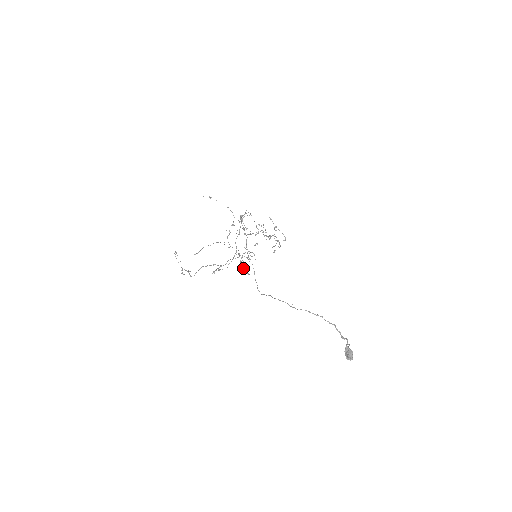
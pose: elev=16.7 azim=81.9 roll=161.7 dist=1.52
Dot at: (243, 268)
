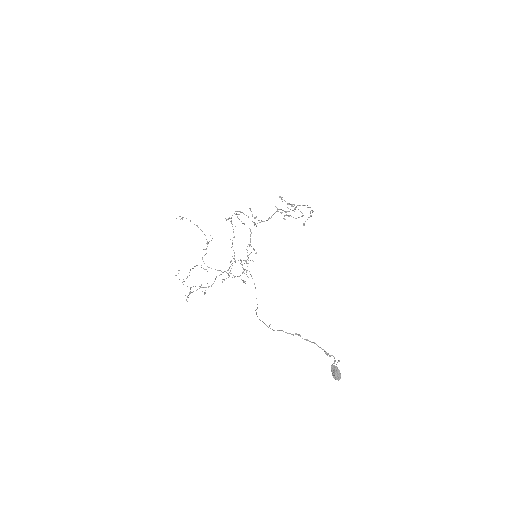
Dot at: (246, 272)
